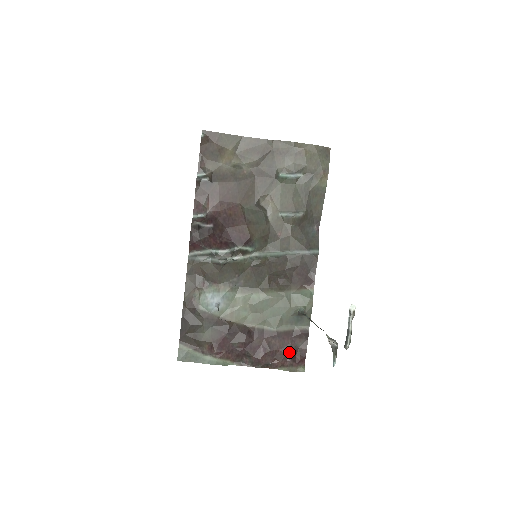
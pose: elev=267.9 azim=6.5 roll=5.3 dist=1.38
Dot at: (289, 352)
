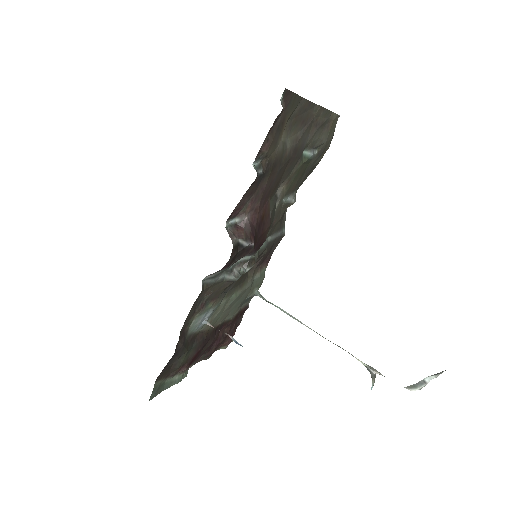
Dot at: (233, 332)
